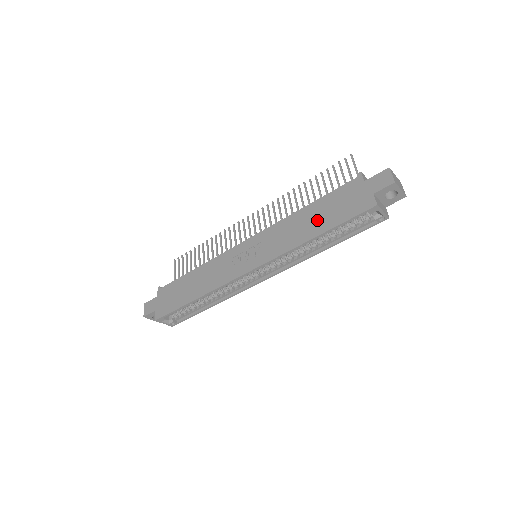
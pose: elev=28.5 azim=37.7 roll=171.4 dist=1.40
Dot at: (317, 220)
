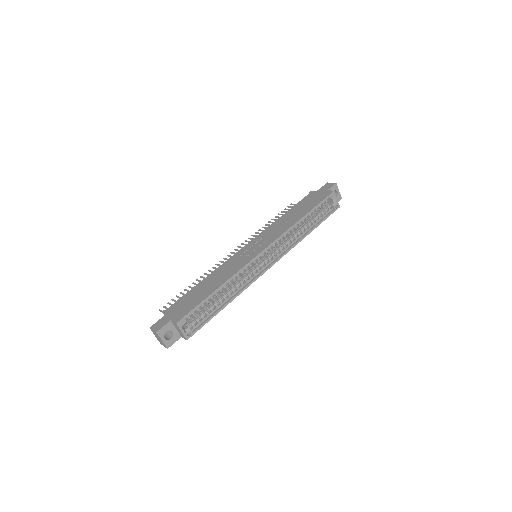
Dot at: (299, 212)
